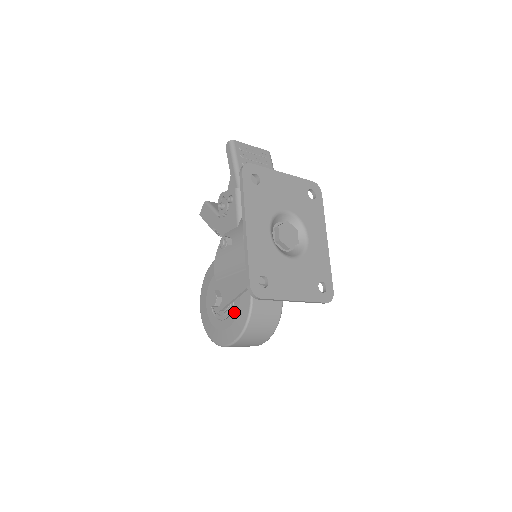
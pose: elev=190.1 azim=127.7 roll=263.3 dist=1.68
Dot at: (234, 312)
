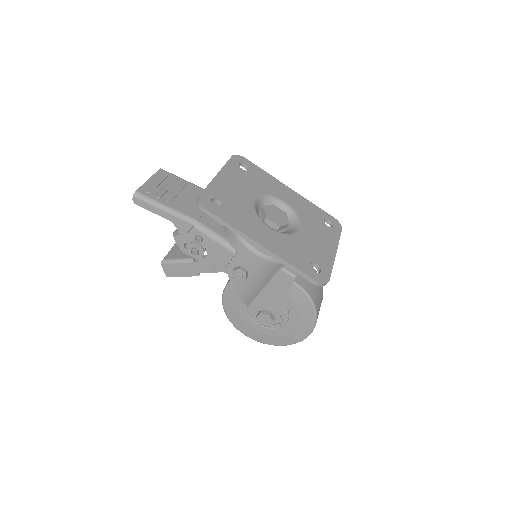
Dot at: (292, 310)
